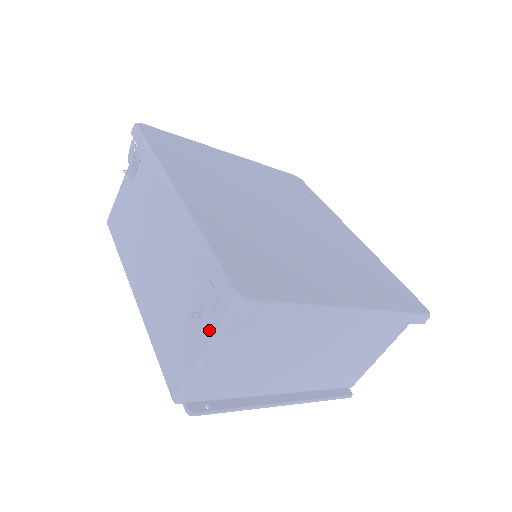
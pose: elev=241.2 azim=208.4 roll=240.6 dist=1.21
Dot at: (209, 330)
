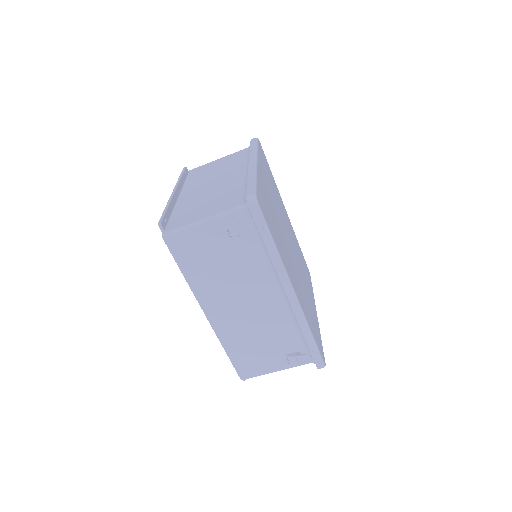
Dot at: (290, 365)
